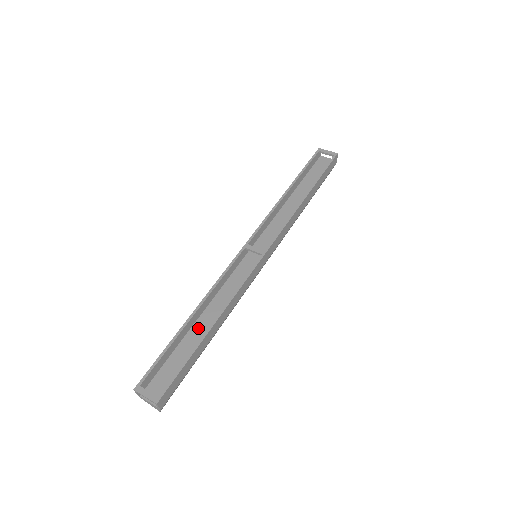
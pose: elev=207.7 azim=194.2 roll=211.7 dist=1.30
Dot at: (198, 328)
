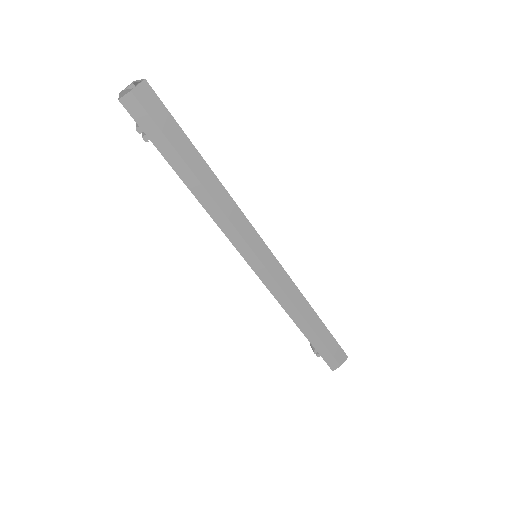
Dot at: occluded
